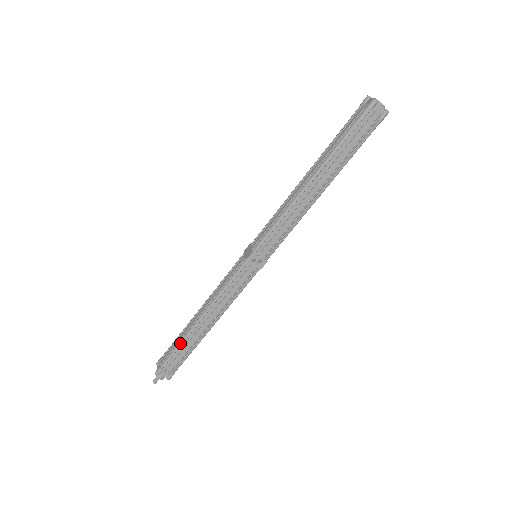
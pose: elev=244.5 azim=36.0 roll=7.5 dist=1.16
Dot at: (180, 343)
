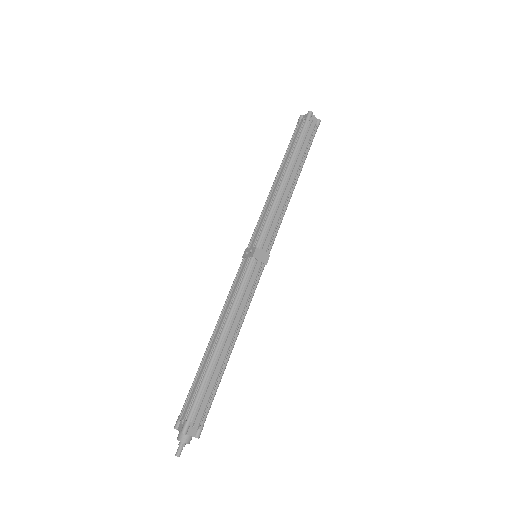
Dot at: (197, 373)
